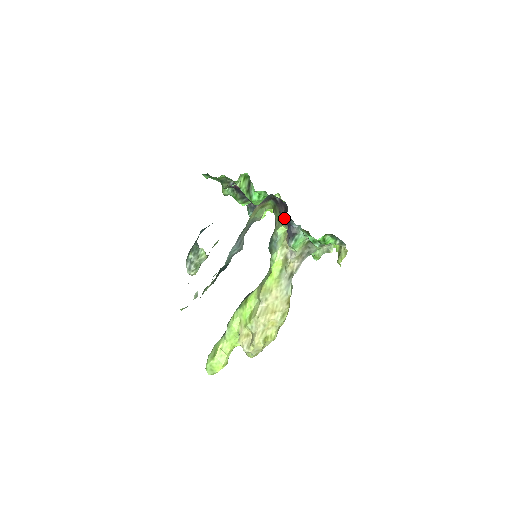
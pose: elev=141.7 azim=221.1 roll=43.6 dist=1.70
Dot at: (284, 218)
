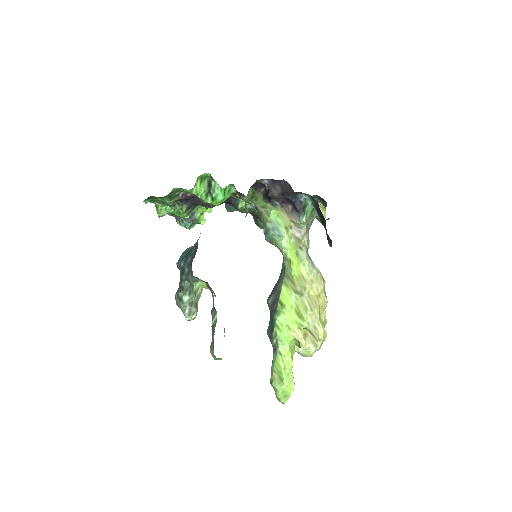
Dot at: (279, 198)
